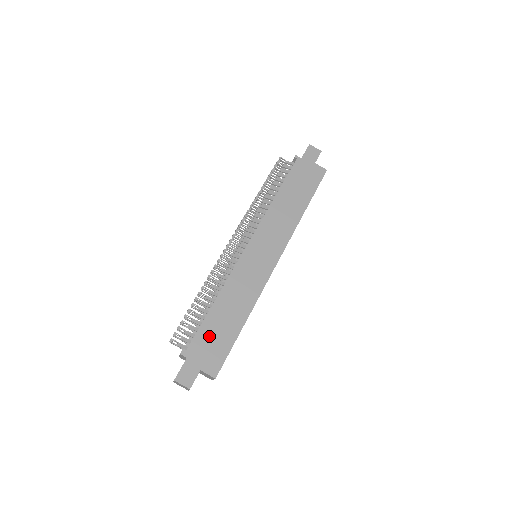
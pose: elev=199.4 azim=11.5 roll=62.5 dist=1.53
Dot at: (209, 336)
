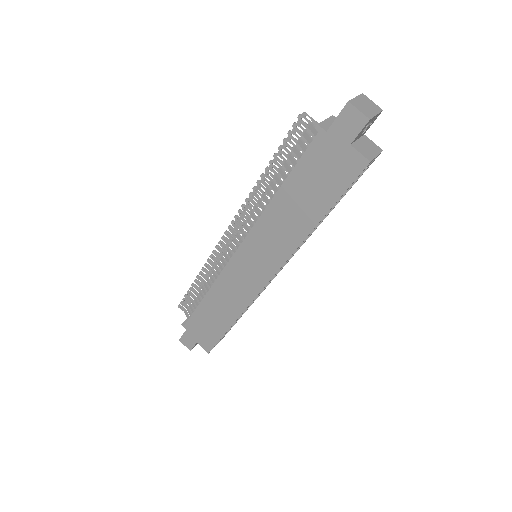
Dot at: (202, 322)
